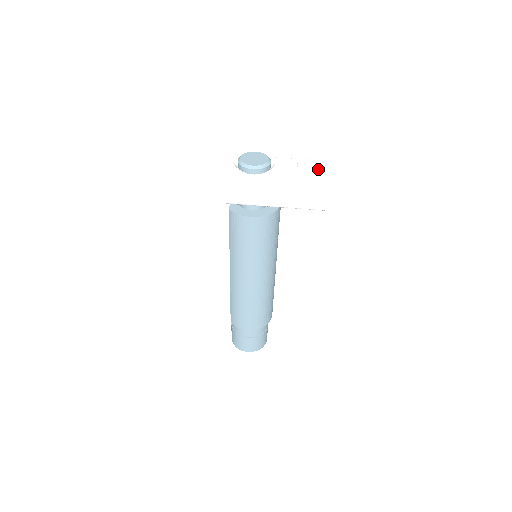
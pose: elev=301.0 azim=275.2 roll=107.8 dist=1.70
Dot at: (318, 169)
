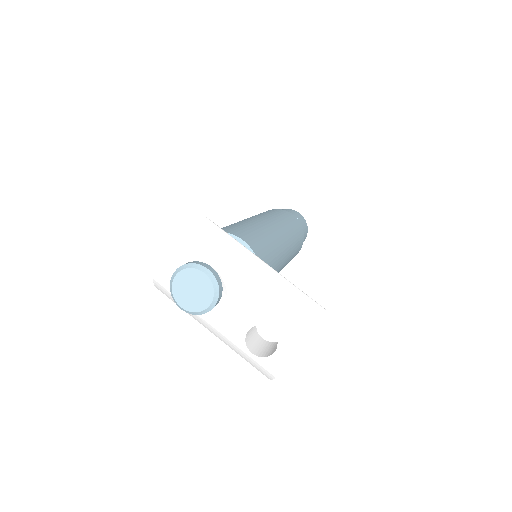
Dot at: (270, 359)
